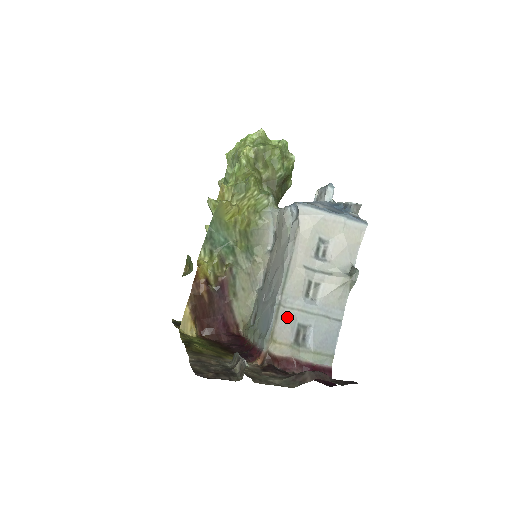
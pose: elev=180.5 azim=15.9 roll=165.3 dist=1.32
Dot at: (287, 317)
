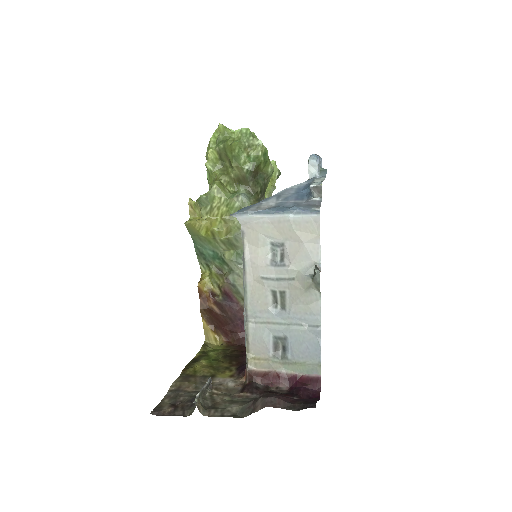
Dot at: (259, 332)
